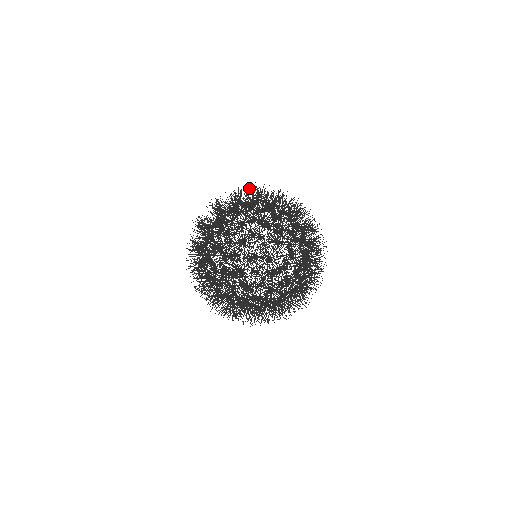
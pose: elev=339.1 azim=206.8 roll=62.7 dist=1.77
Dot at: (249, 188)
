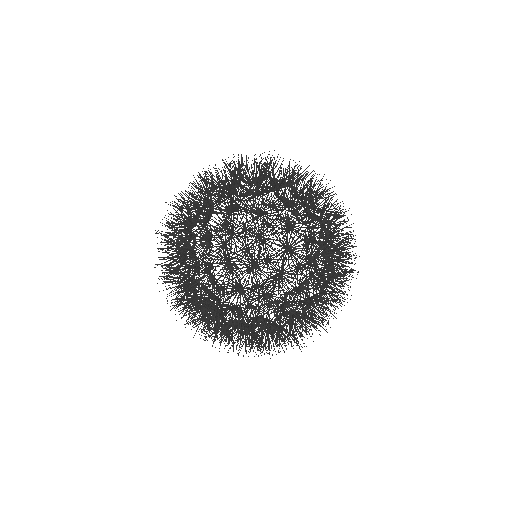
Dot at: occluded
